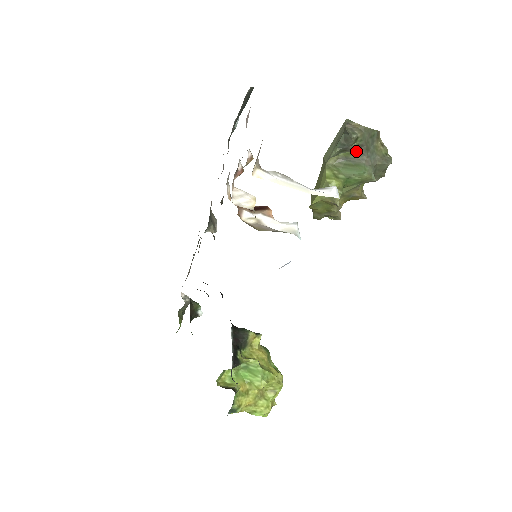
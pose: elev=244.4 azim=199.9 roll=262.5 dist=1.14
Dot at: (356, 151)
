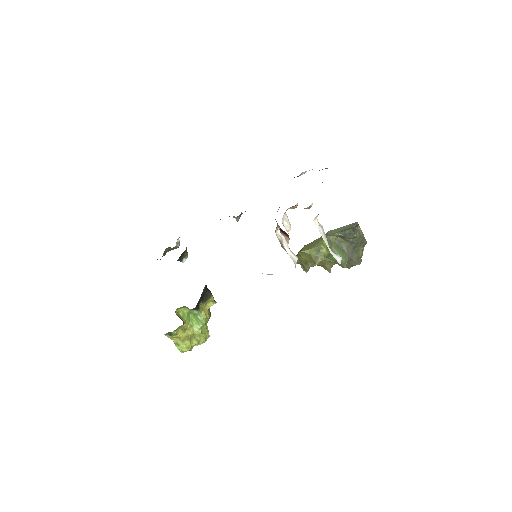
Dot at: (348, 243)
